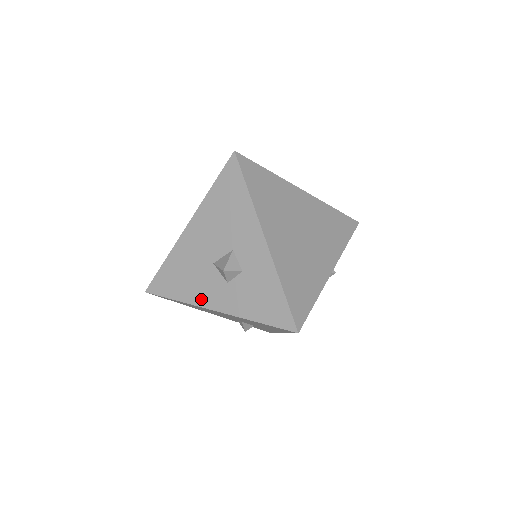
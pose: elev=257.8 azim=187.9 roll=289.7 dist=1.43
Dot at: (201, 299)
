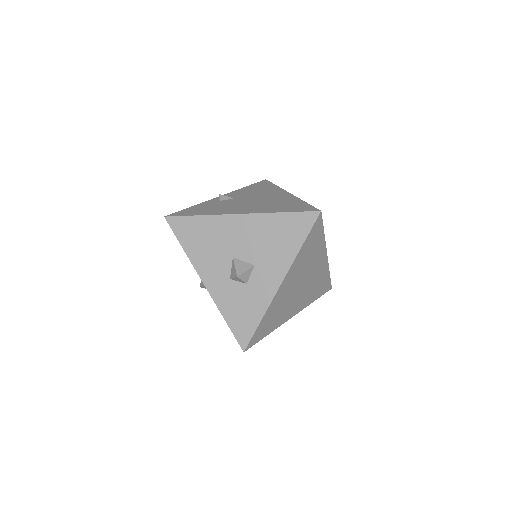
Dot at: (202, 267)
